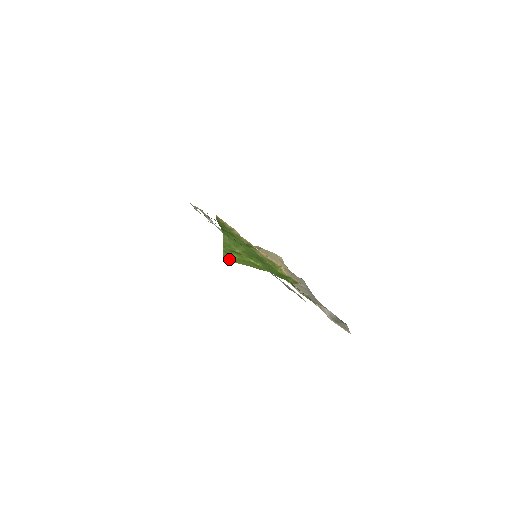
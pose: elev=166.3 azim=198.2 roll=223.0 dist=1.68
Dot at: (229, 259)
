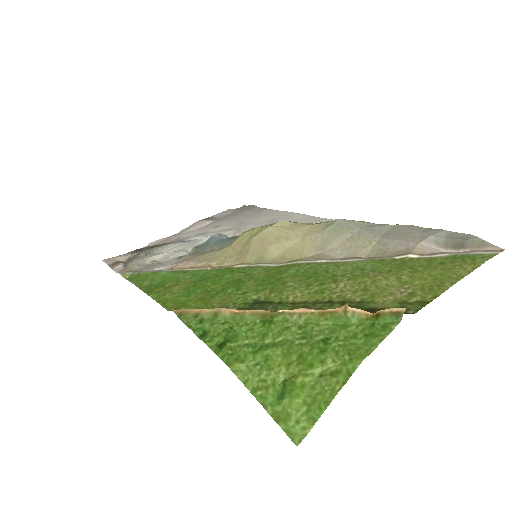
Dot at: (300, 430)
